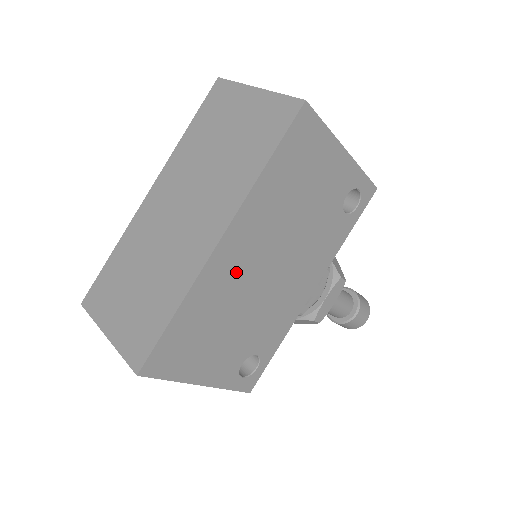
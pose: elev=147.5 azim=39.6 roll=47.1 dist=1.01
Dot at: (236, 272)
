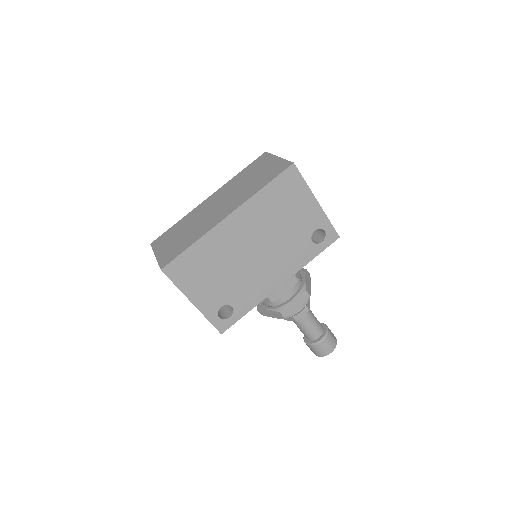
Dot at: (232, 241)
